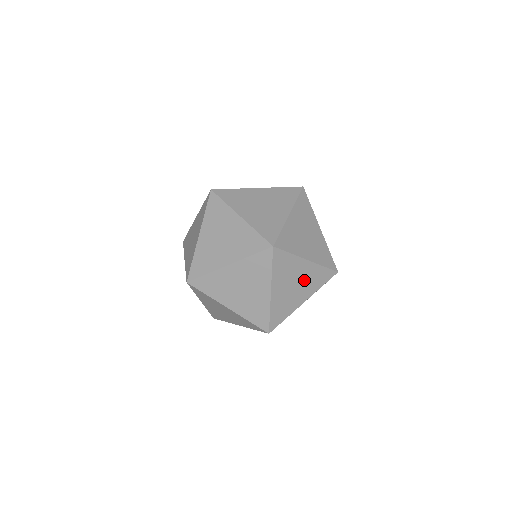
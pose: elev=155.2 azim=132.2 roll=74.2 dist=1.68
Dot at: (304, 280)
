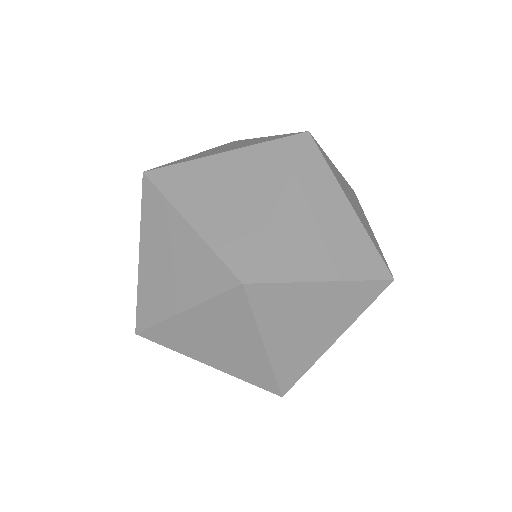
Dot at: (327, 311)
